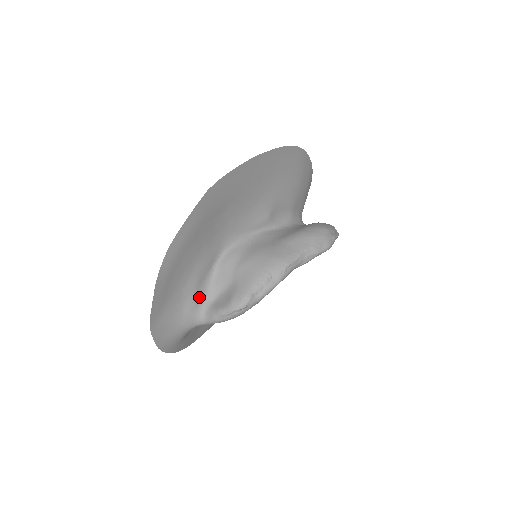
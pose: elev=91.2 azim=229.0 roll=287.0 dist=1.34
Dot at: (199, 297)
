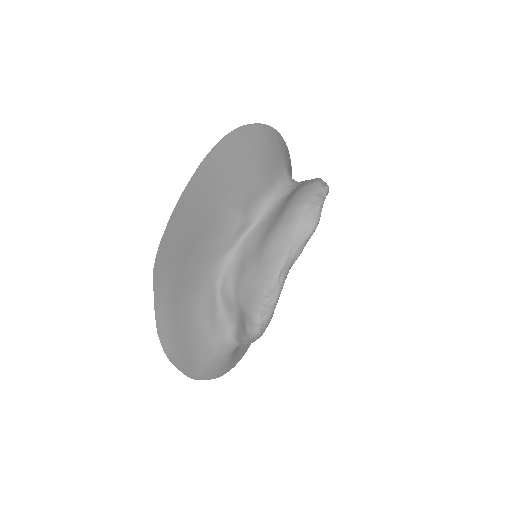
Dot at: (221, 330)
